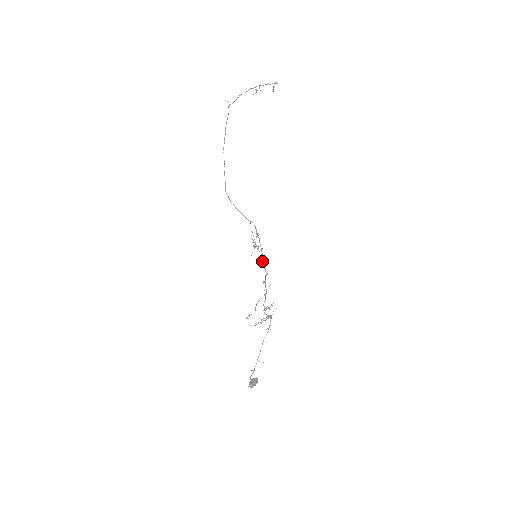
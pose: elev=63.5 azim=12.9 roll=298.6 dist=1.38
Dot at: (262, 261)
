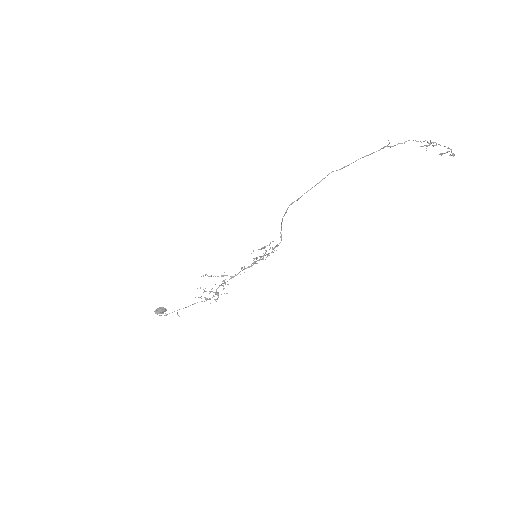
Dot at: occluded
